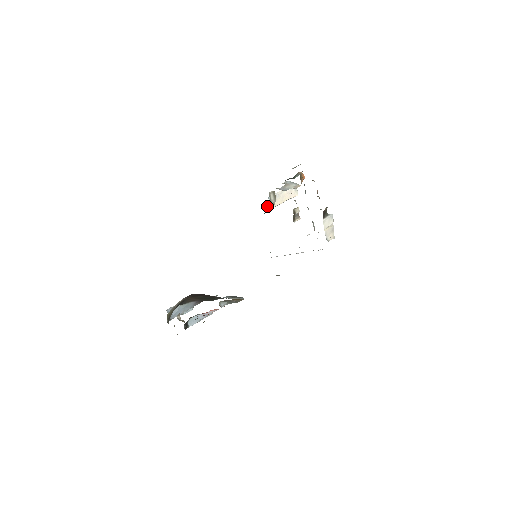
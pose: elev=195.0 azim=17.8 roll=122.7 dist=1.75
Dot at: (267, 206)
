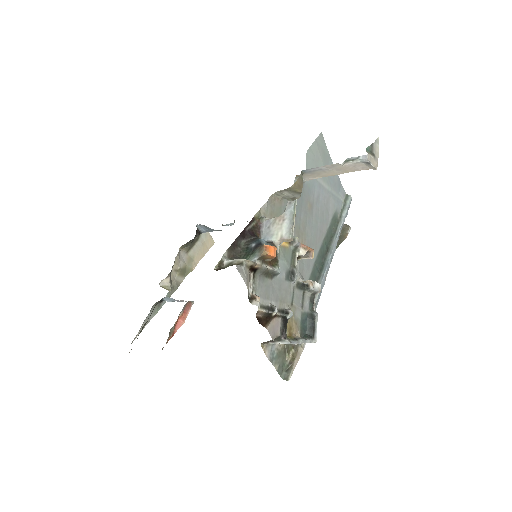
Dot at: (305, 176)
